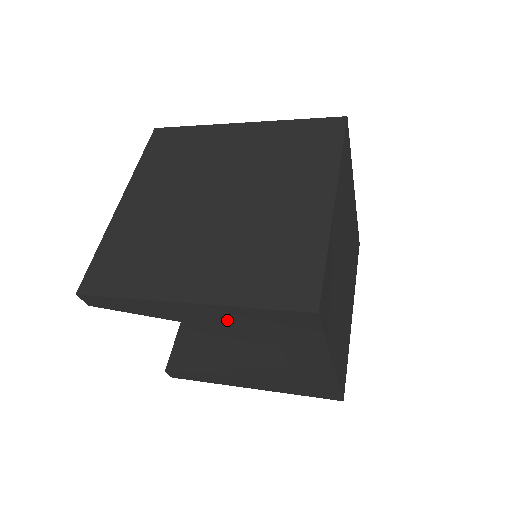
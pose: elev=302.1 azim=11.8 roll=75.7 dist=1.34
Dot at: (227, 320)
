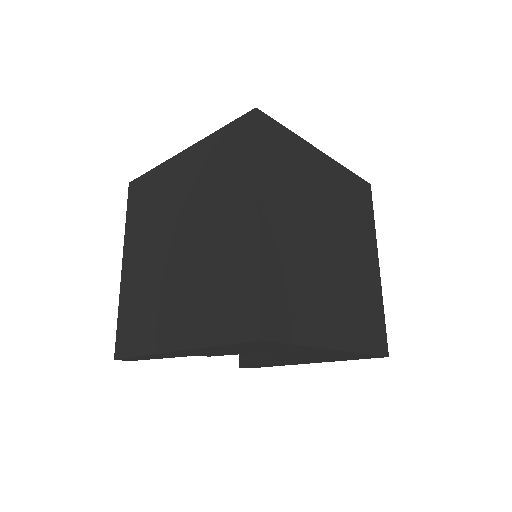
Dot at: (216, 351)
